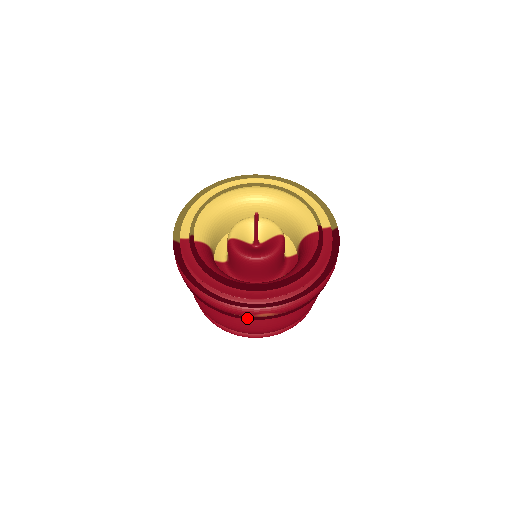
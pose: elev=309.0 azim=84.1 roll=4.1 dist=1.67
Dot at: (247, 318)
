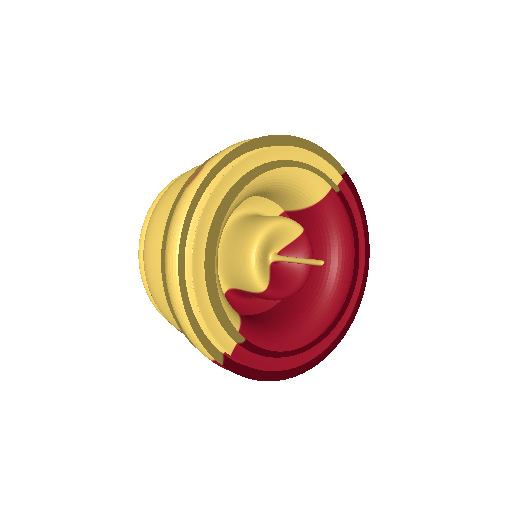
Dot at: occluded
